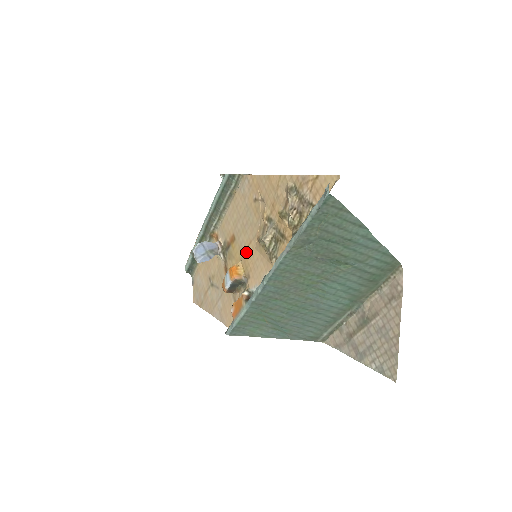
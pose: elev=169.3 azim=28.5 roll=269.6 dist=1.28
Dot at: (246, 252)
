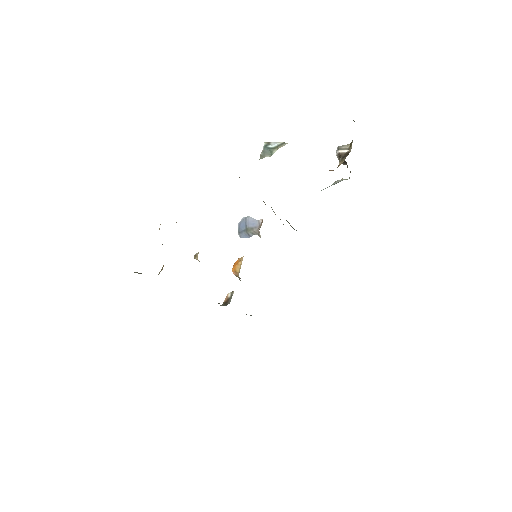
Dot at: occluded
